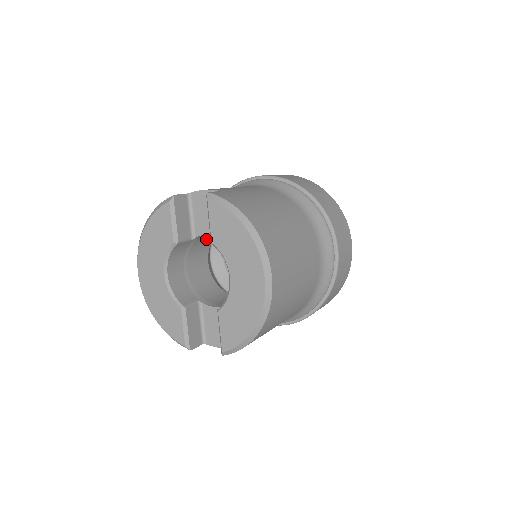
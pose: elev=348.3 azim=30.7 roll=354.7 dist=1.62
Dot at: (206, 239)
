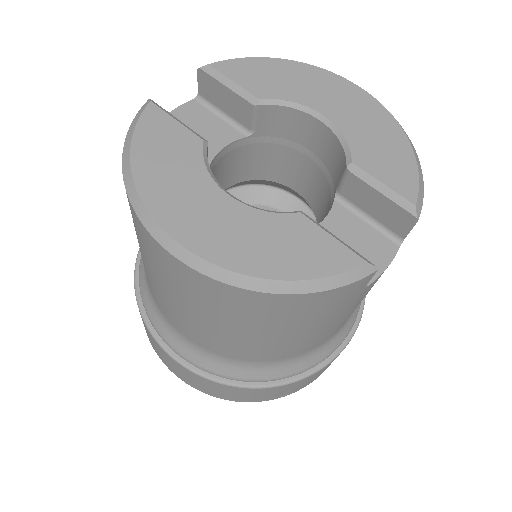
Dot at: occluded
